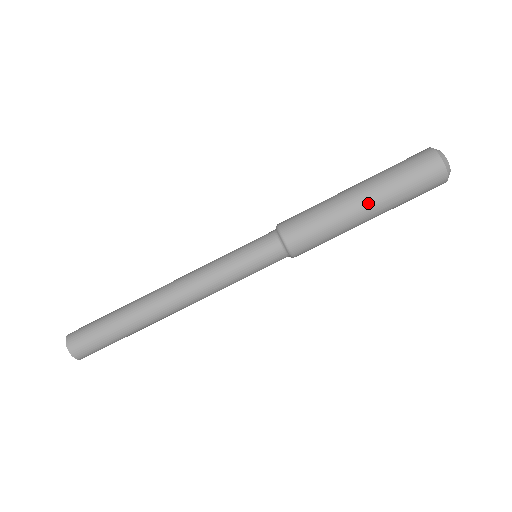
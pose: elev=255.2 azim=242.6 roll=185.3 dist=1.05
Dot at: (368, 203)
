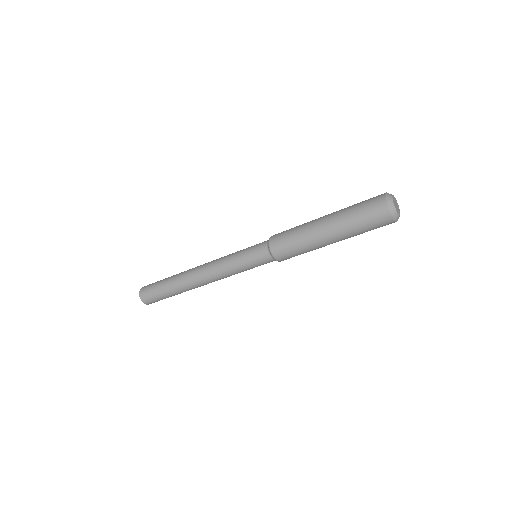
Dot at: occluded
